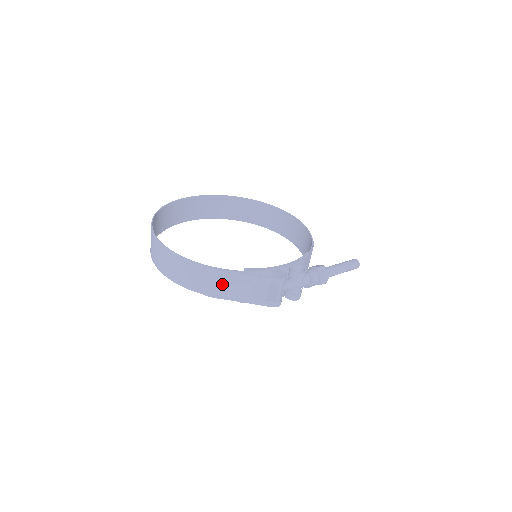
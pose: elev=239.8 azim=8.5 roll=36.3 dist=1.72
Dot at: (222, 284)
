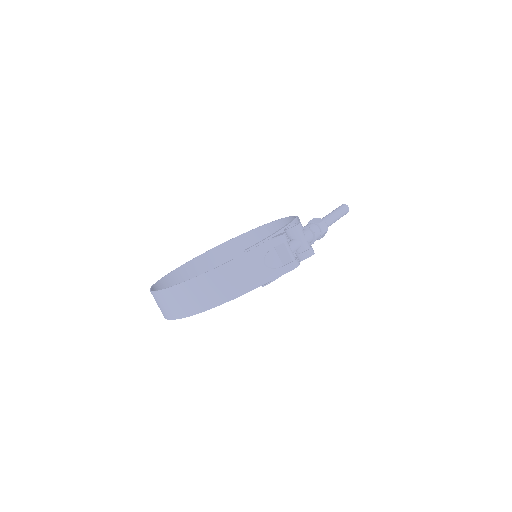
Dot at: (235, 278)
